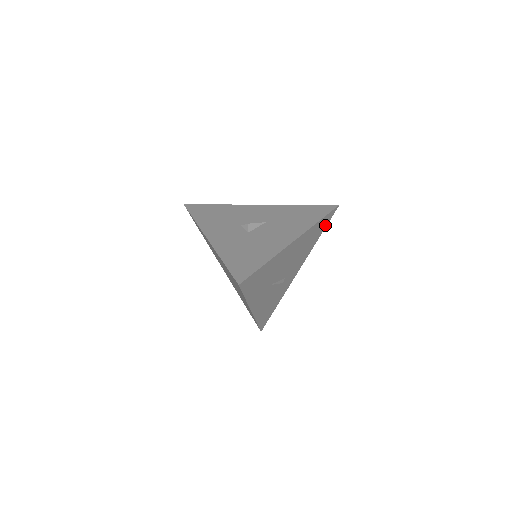
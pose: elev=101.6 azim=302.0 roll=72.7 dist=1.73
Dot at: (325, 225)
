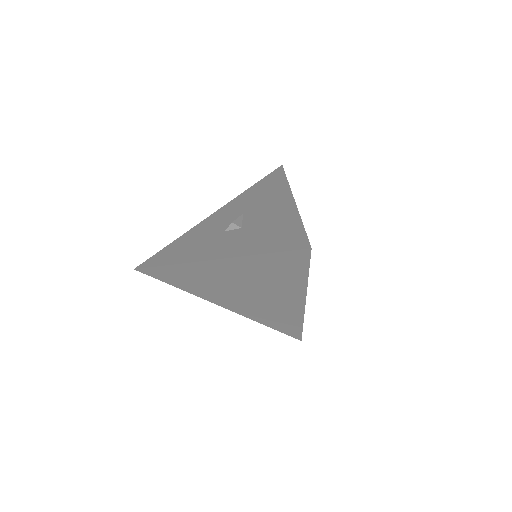
Dot at: occluded
